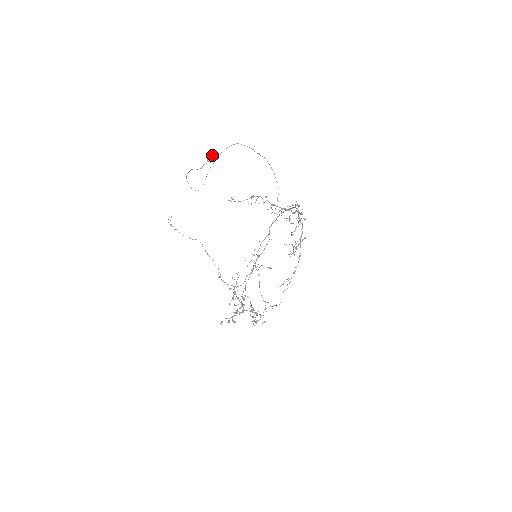
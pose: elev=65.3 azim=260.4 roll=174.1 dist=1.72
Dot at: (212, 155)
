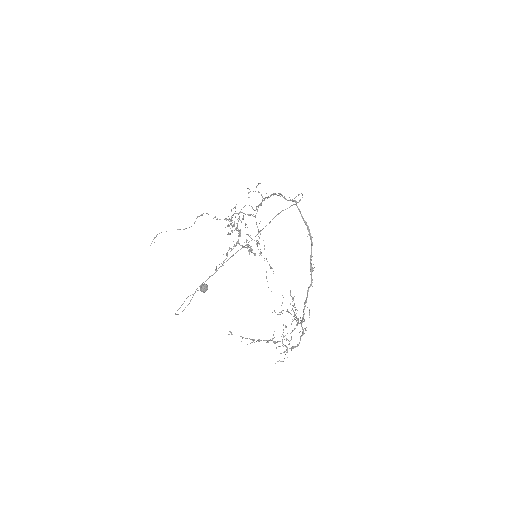
Dot at: occluded
